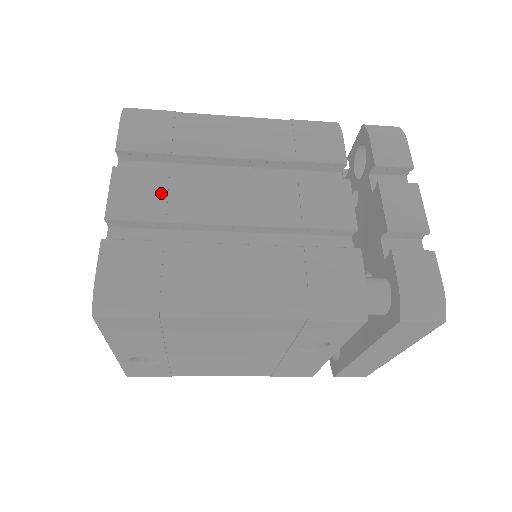
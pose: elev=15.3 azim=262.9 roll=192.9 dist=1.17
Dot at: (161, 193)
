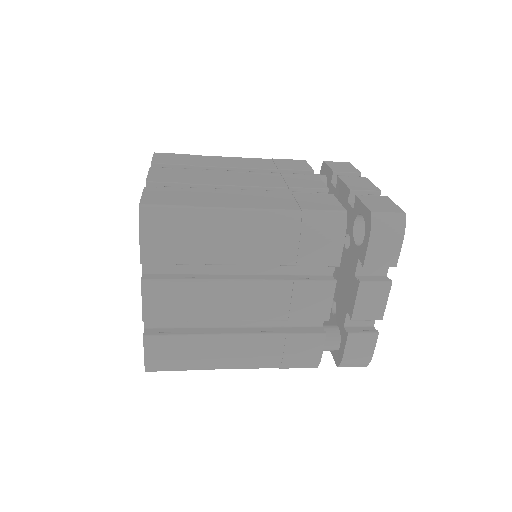
Dot at: (183, 301)
